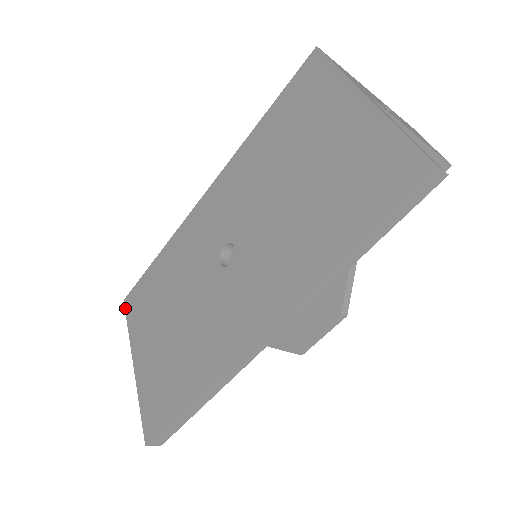
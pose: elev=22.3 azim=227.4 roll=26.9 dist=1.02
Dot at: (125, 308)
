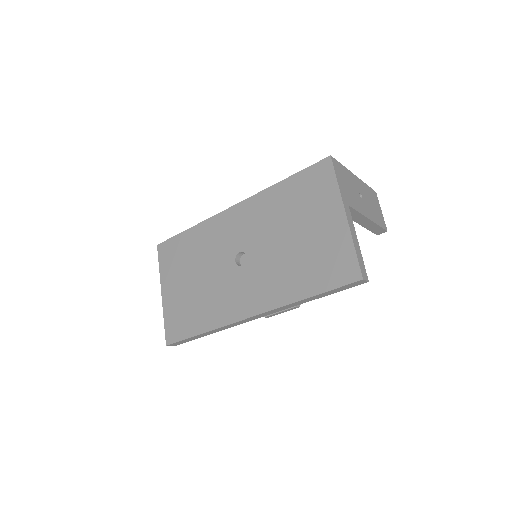
Dot at: (158, 252)
